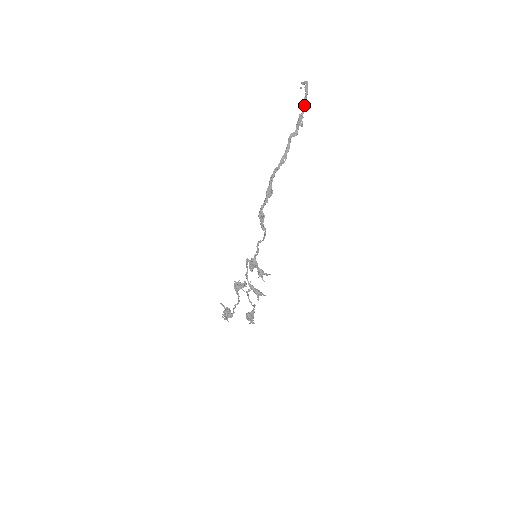
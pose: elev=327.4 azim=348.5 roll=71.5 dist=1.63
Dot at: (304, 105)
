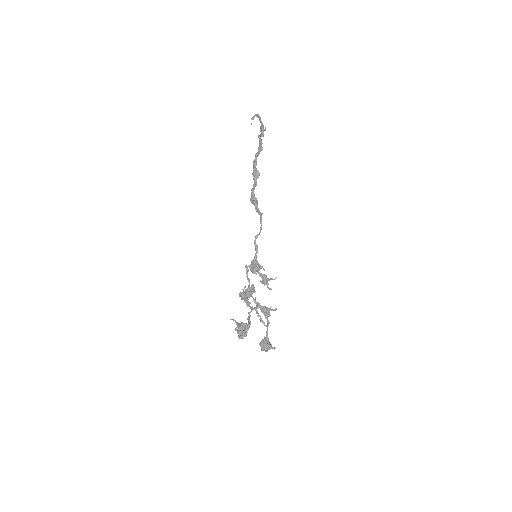
Dot at: (261, 121)
